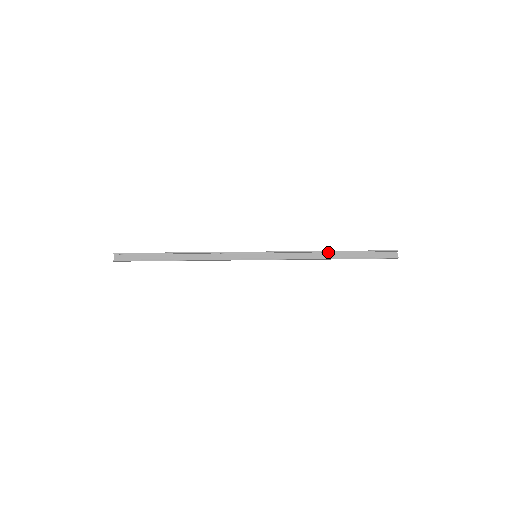
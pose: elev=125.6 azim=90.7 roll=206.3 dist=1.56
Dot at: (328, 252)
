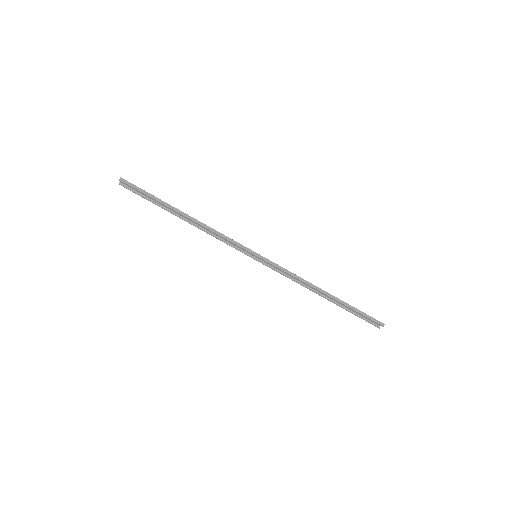
Dot at: (323, 291)
